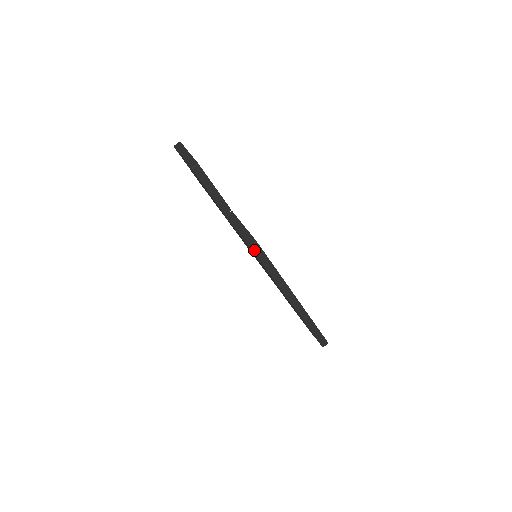
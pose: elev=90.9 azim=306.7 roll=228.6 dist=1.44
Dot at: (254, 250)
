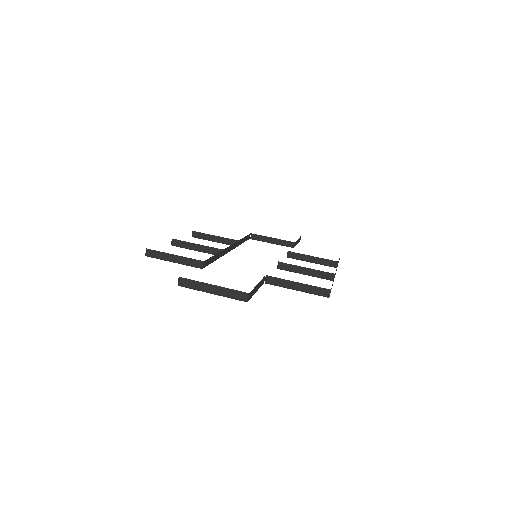
Dot at: occluded
